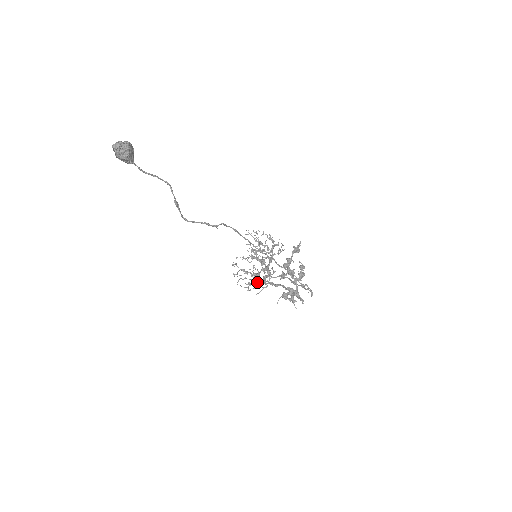
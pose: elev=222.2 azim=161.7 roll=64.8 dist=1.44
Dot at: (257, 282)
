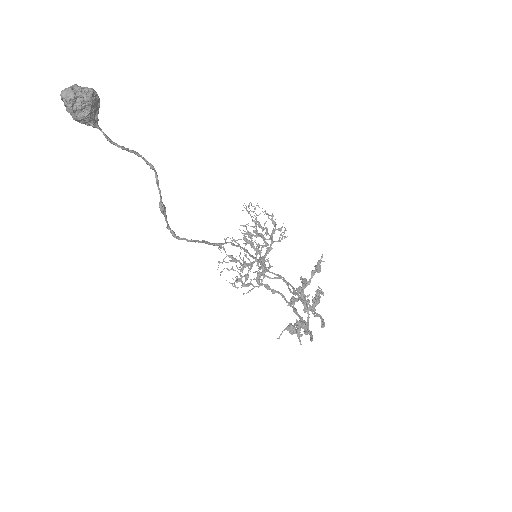
Dot at: (247, 278)
